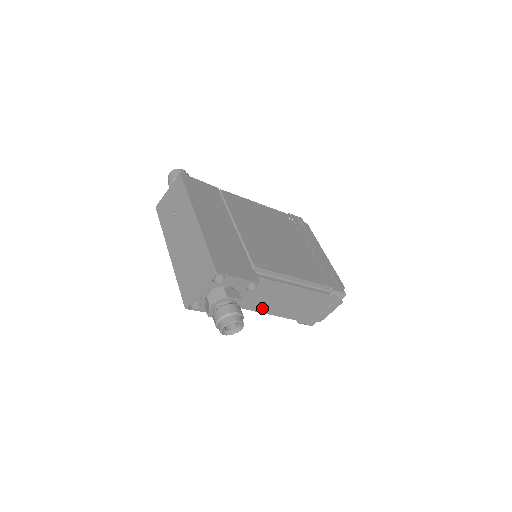
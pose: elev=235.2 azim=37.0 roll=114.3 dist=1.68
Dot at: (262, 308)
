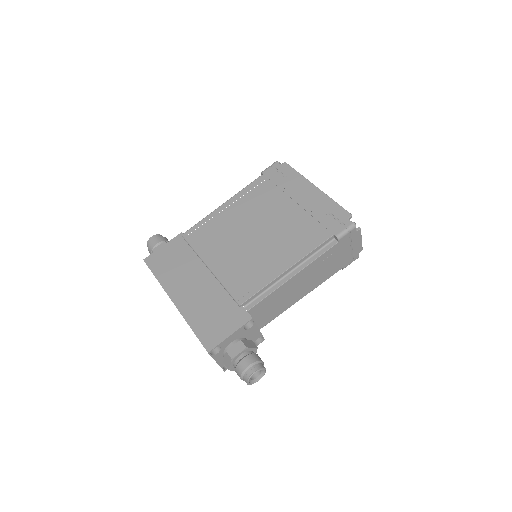
Dot at: (290, 303)
